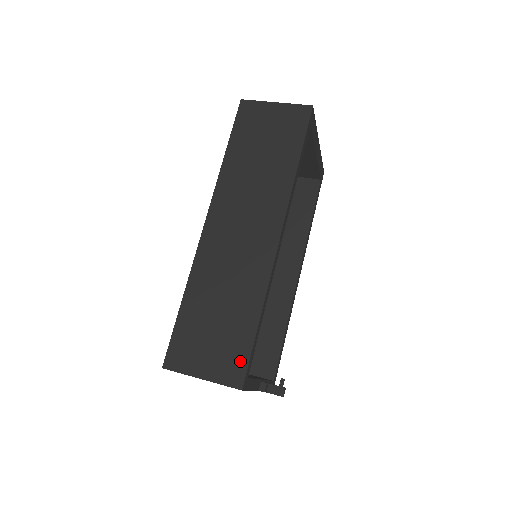
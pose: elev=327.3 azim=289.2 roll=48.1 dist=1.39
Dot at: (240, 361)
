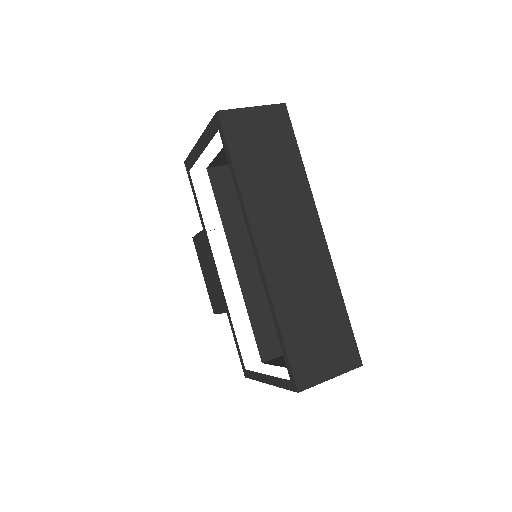
Dot at: (350, 346)
